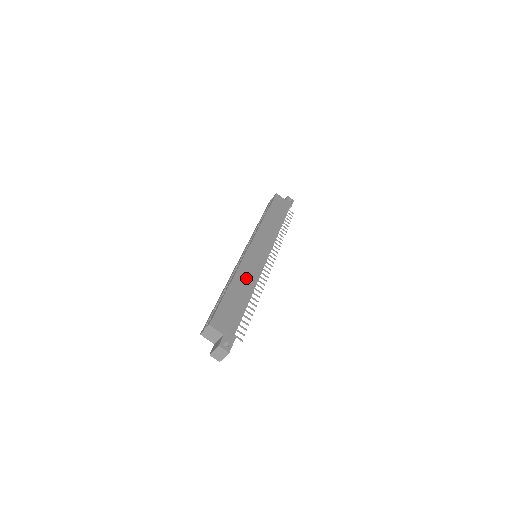
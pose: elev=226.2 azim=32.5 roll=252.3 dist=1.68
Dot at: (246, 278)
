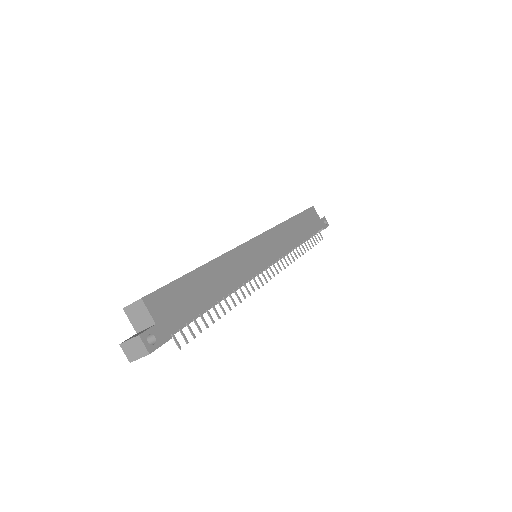
Dot at: (230, 271)
